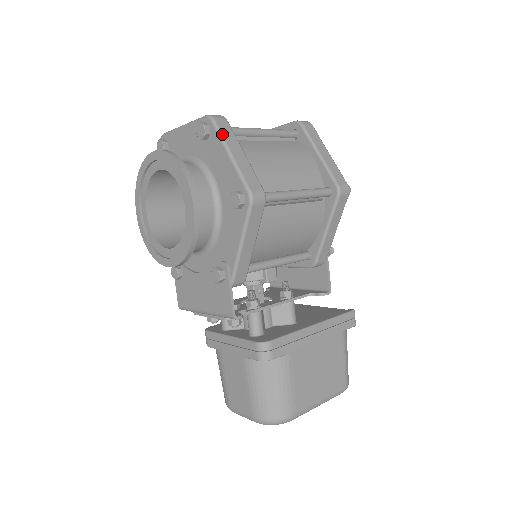
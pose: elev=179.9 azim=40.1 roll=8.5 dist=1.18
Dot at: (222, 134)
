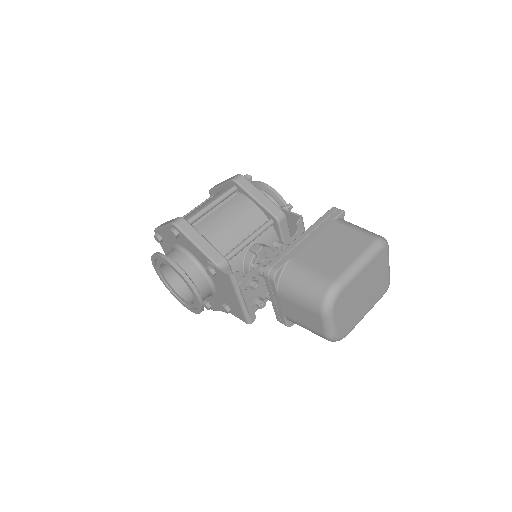
Dot at: (158, 227)
